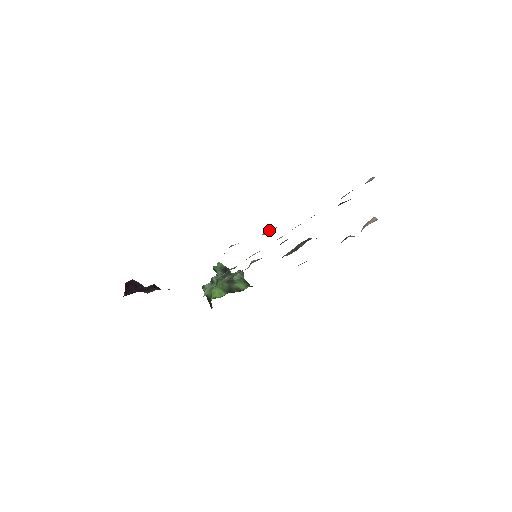
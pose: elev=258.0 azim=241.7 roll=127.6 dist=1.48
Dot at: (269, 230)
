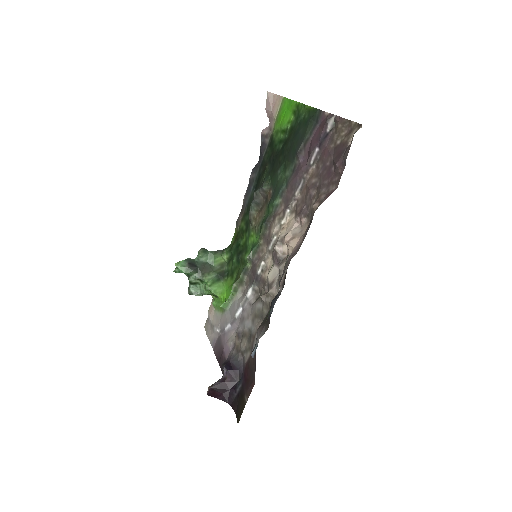
Dot at: (278, 246)
